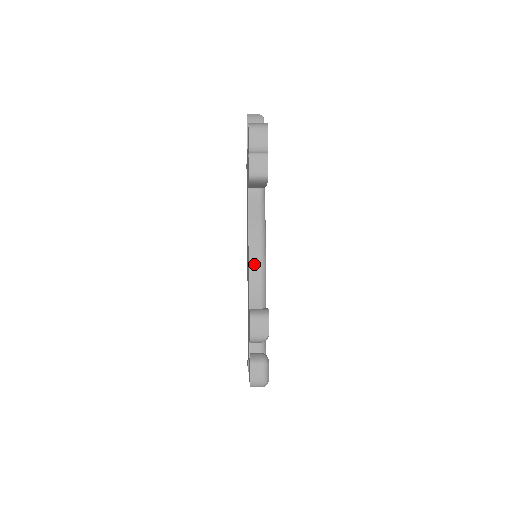
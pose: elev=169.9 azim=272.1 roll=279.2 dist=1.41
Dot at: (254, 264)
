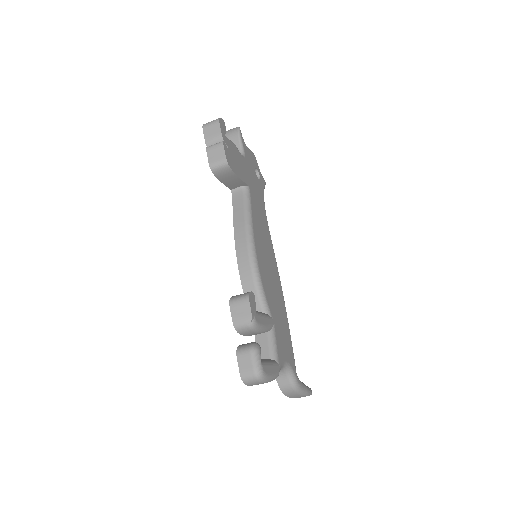
Dot at: (242, 256)
